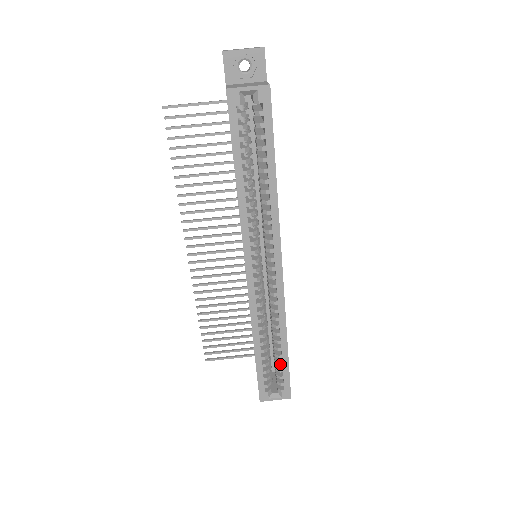
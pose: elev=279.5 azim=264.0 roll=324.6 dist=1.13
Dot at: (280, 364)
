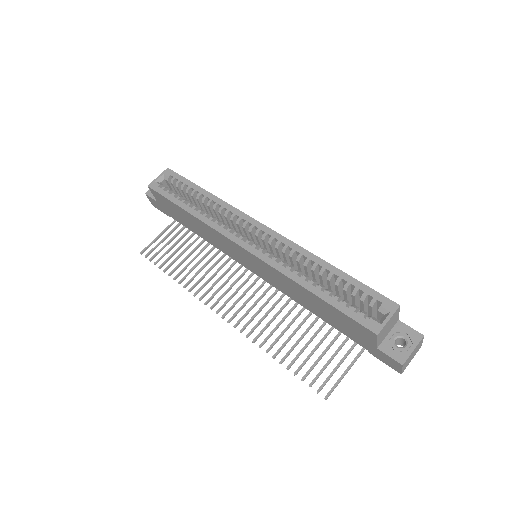
Dot at: (347, 285)
